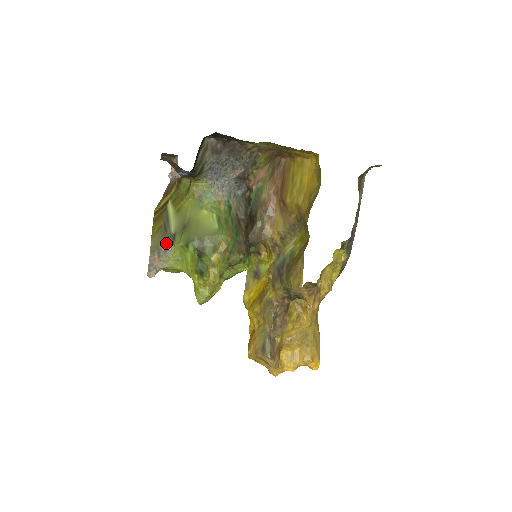
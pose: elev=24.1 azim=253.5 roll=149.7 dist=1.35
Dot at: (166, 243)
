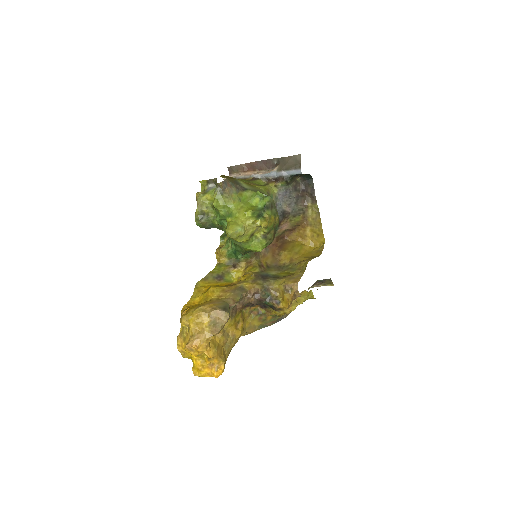
Dot at: (238, 186)
